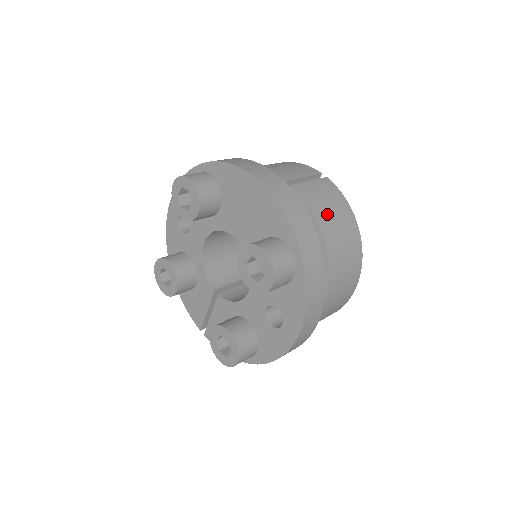
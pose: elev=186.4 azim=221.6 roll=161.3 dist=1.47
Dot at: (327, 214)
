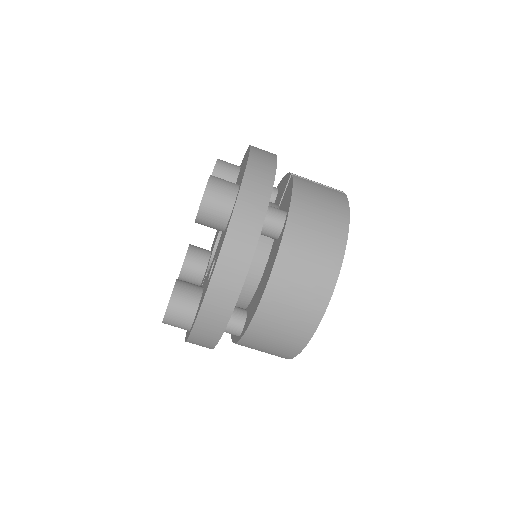
Dot at: (310, 199)
